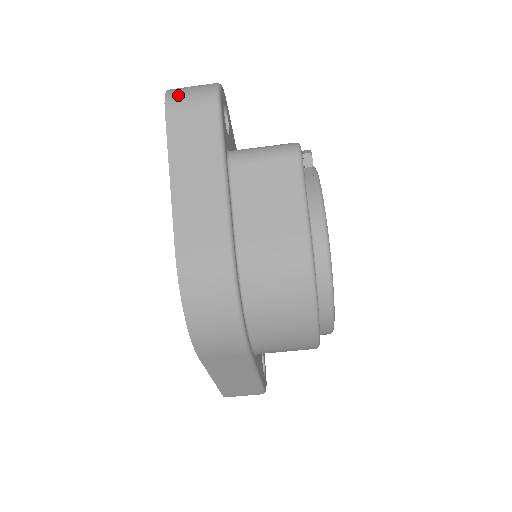
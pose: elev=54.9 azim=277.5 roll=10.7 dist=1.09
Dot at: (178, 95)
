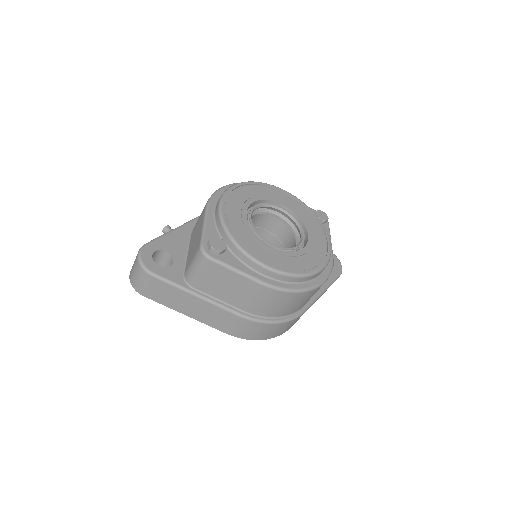
Dot at: (137, 285)
